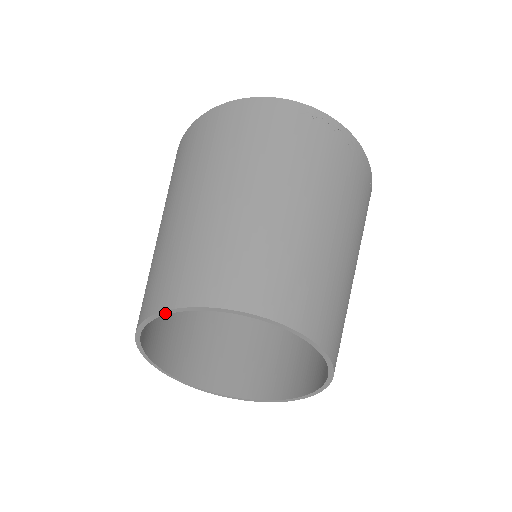
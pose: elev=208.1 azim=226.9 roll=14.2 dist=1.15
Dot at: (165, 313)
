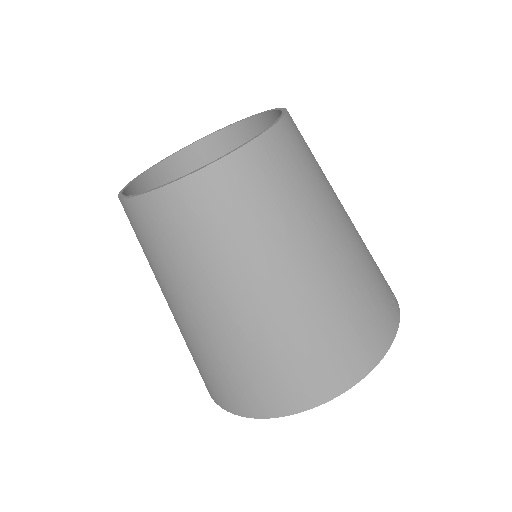
Dot at: (206, 137)
